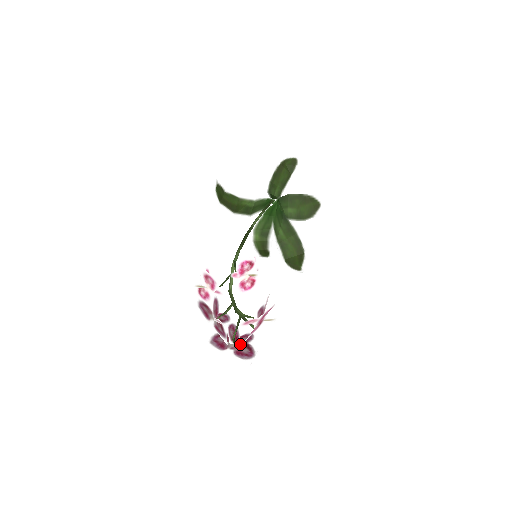
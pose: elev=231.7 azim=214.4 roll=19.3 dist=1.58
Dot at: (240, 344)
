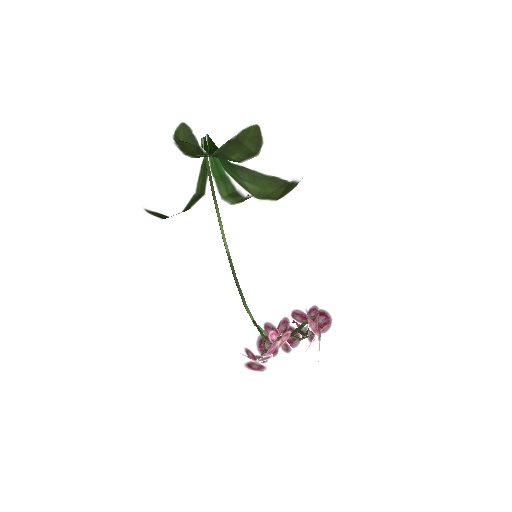
Dot at: occluded
